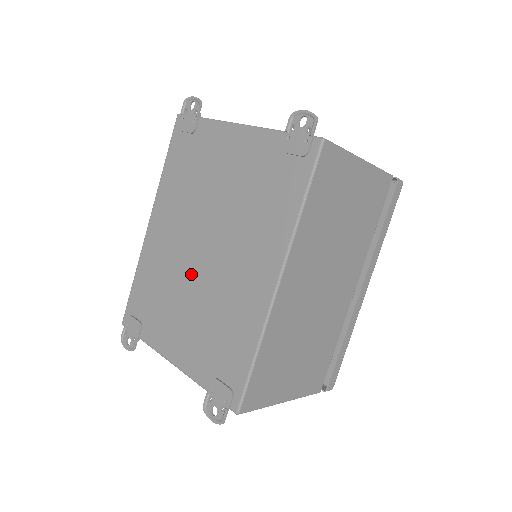
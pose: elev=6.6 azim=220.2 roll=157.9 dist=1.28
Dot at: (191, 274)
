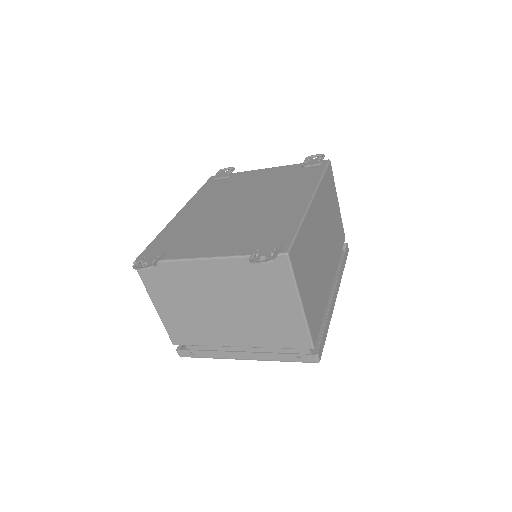
Dot at: (228, 217)
